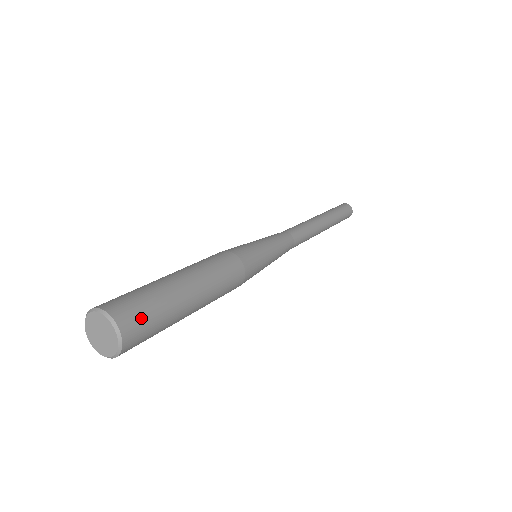
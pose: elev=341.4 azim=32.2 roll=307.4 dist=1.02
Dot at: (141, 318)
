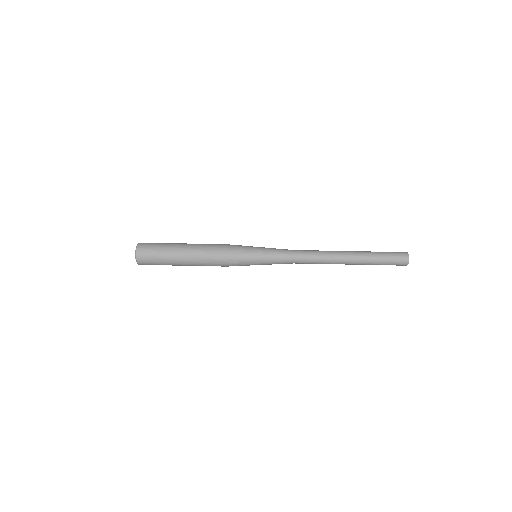
Dot at: (148, 249)
